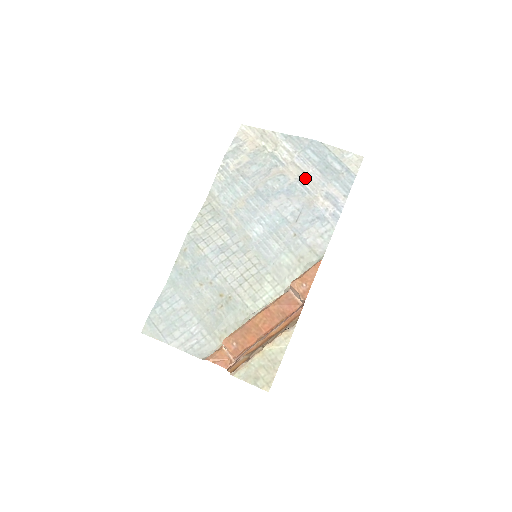
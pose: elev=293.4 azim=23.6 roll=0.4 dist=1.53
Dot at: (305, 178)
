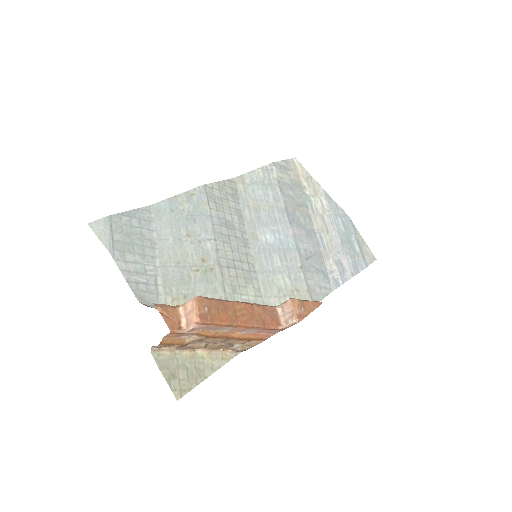
Dot at: (327, 235)
